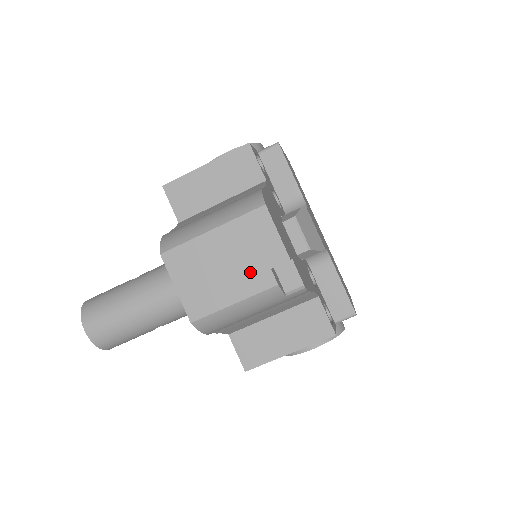
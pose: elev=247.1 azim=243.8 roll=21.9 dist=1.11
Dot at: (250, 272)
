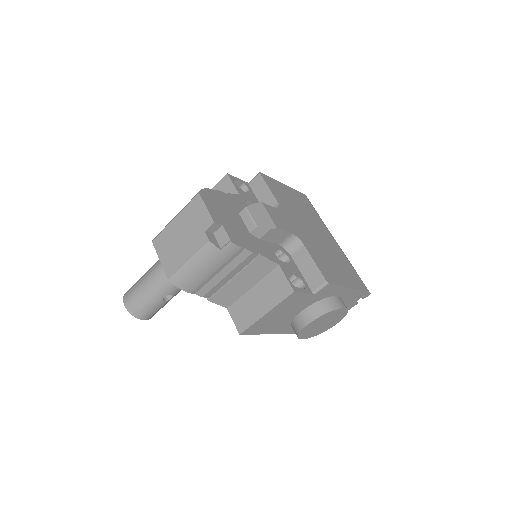
Dot at: (195, 237)
